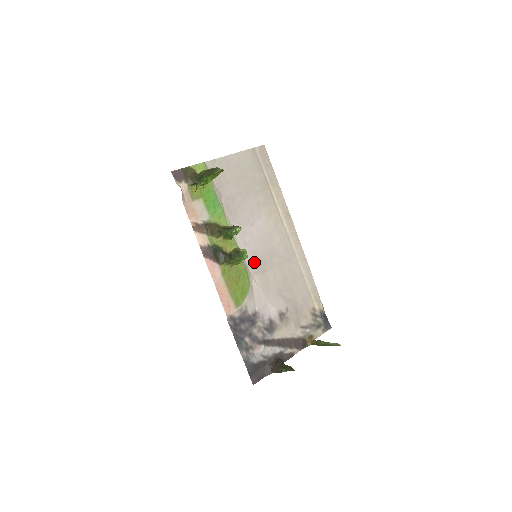
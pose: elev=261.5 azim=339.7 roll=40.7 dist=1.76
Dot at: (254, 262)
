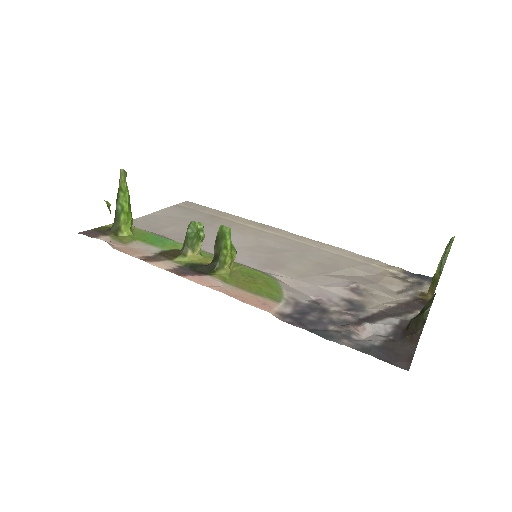
Dot at: (260, 264)
